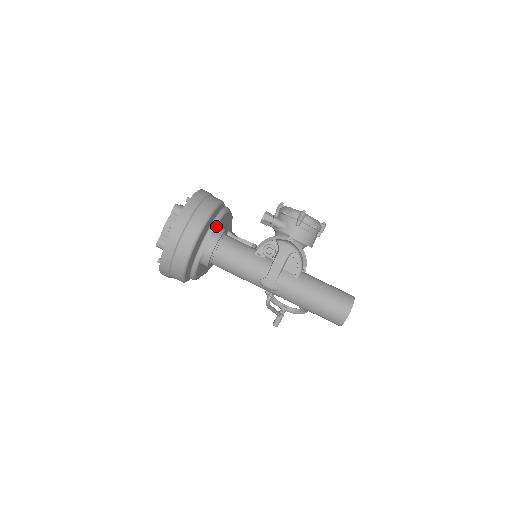
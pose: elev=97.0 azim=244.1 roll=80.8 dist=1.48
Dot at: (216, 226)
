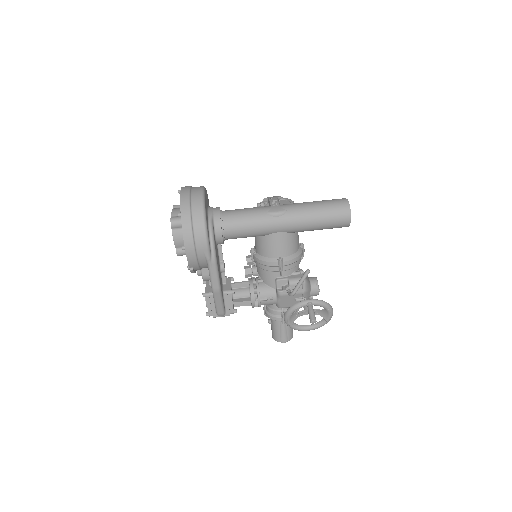
Dot at: occluded
